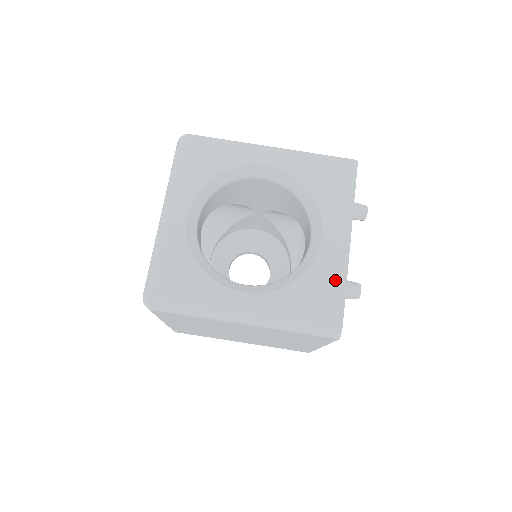
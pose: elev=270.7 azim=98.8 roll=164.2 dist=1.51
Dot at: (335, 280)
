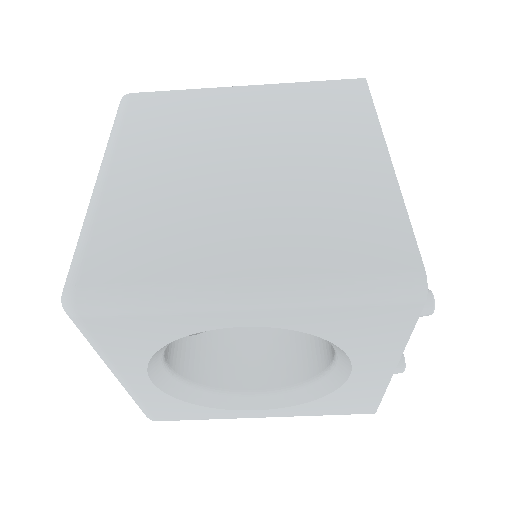
Dot at: (369, 395)
